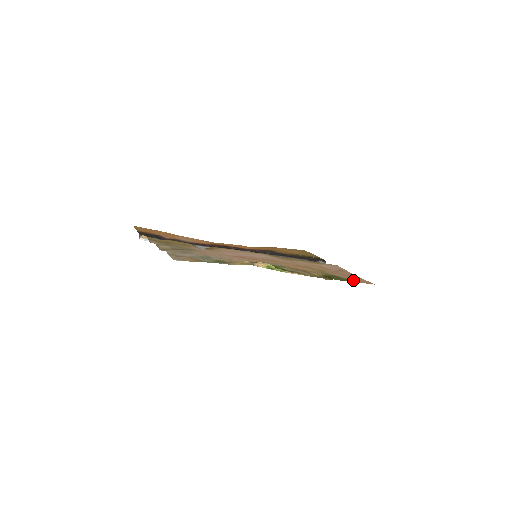
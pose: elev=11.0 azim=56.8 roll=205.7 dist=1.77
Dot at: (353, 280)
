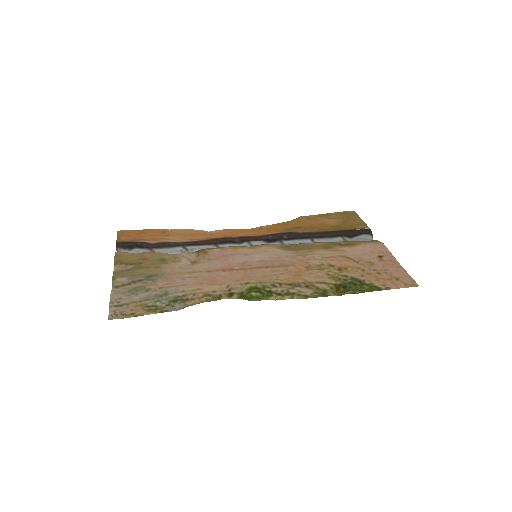
Dot at: (383, 285)
